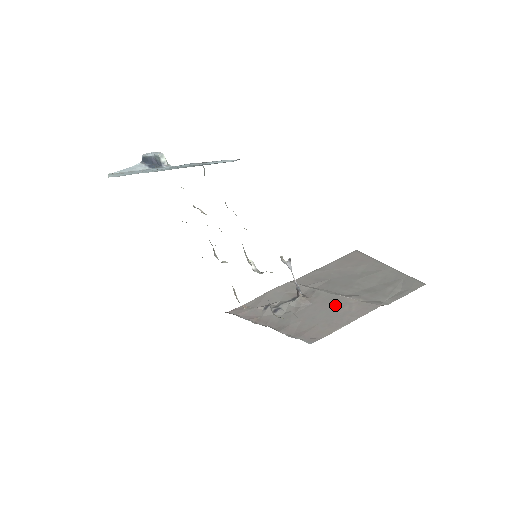
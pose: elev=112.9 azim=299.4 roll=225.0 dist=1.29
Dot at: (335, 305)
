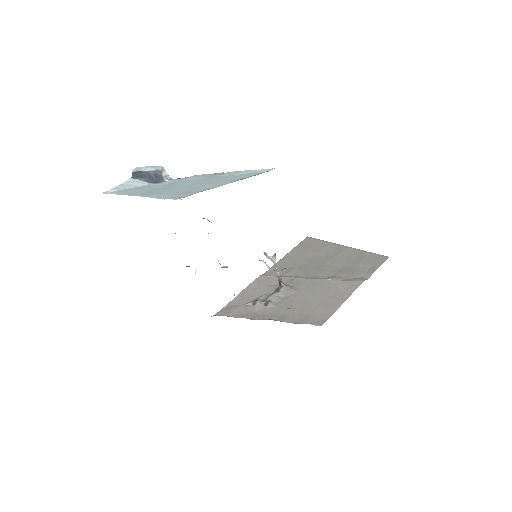
Dot at: (321, 288)
